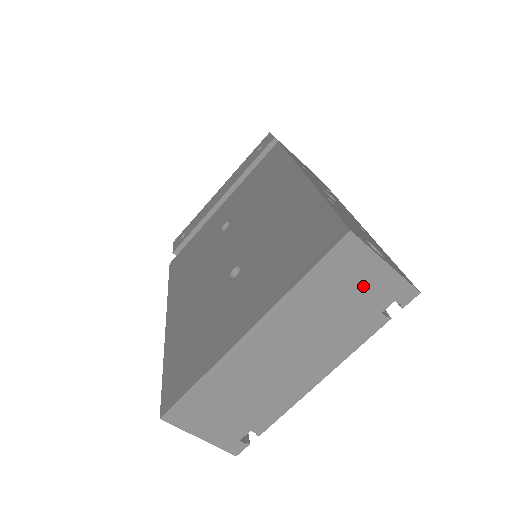
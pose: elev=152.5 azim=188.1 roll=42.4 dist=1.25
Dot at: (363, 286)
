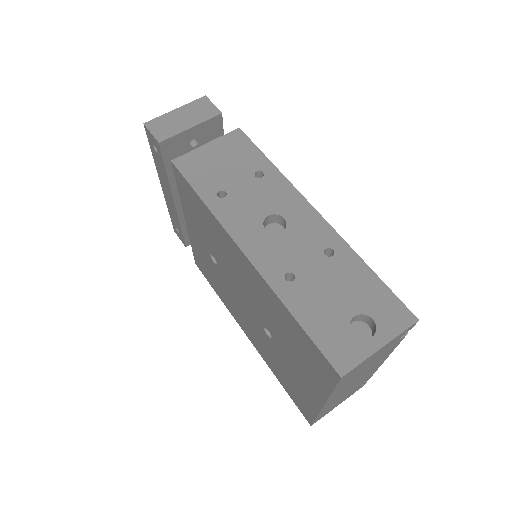
Dot at: (374, 357)
